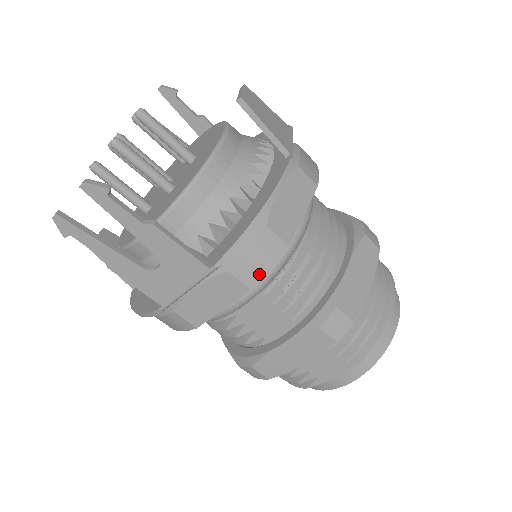
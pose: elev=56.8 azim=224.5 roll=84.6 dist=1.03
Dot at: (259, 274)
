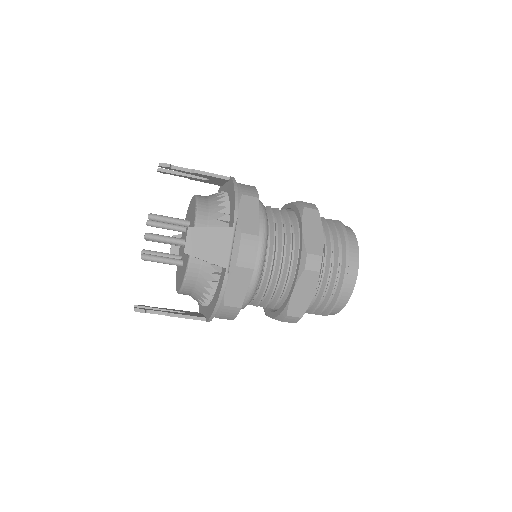
Dot at: (232, 318)
